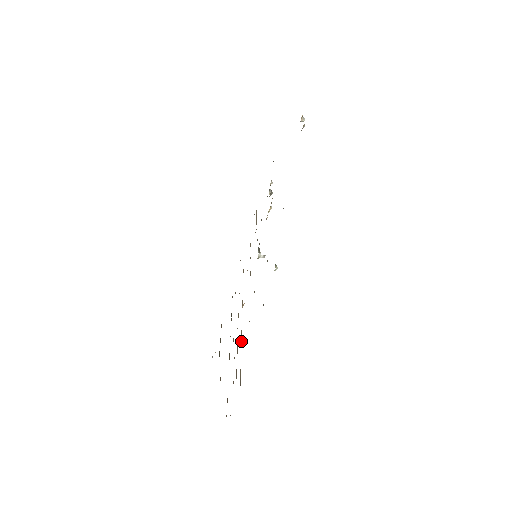
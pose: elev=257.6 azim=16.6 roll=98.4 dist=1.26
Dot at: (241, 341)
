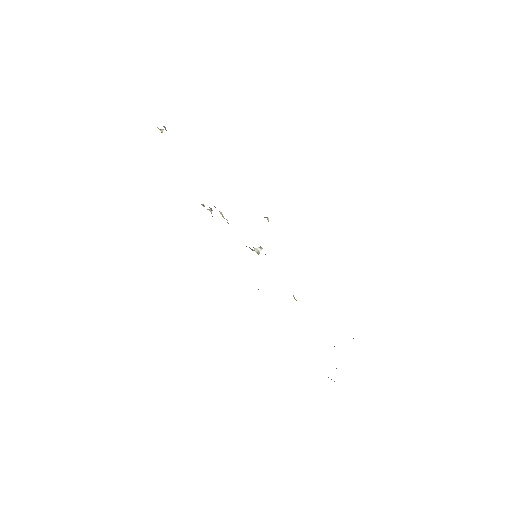
Dot at: occluded
